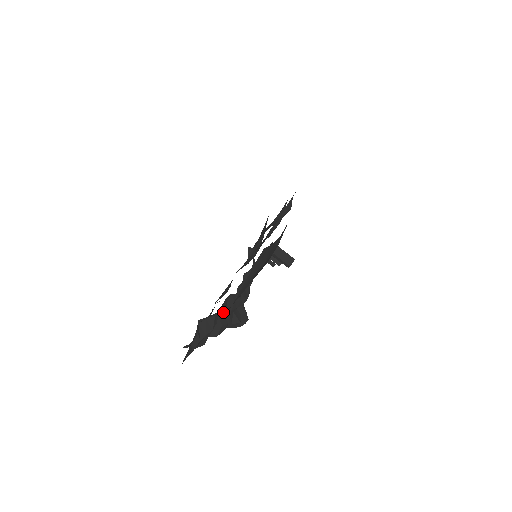
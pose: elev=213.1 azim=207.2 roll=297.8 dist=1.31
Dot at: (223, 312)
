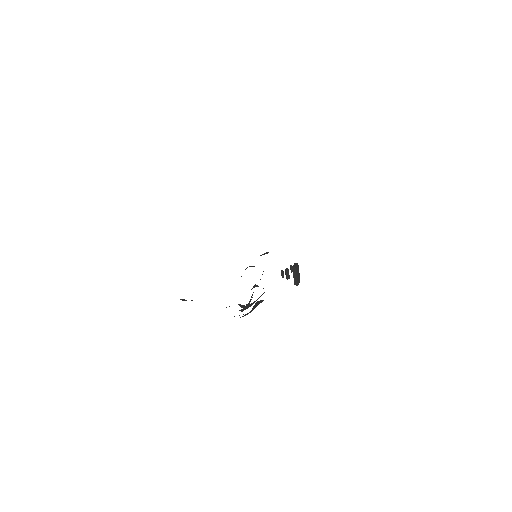
Dot at: occluded
